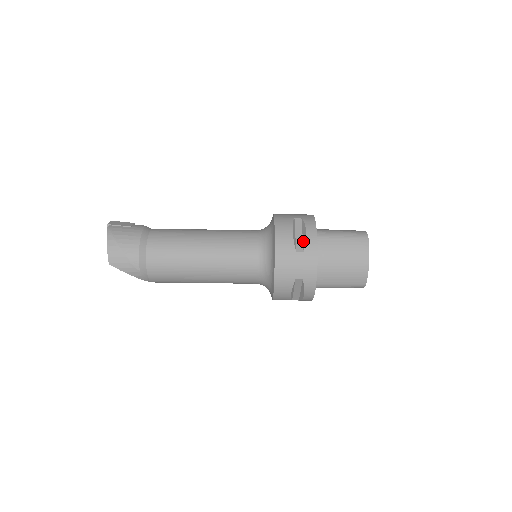
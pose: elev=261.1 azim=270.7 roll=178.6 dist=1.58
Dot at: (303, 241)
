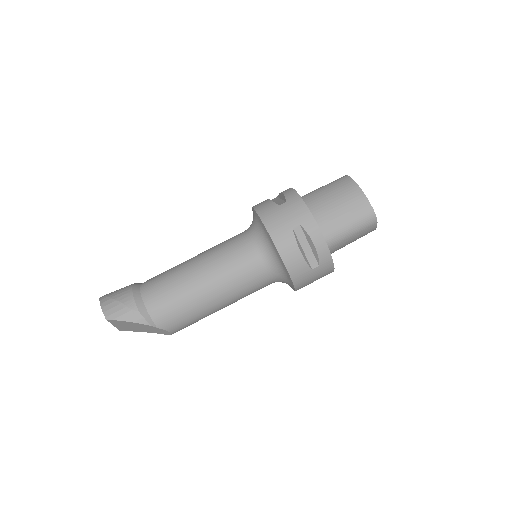
Dot at: (283, 199)
